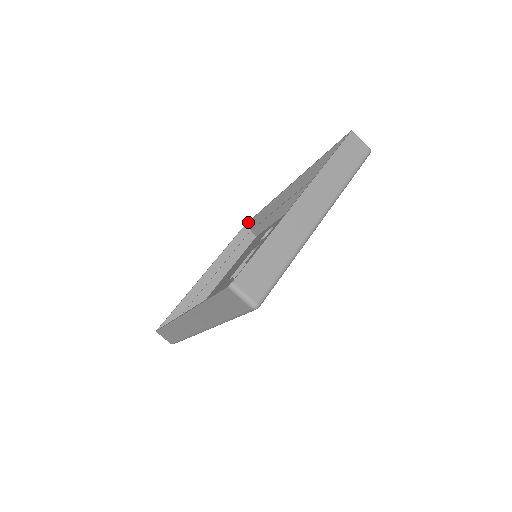
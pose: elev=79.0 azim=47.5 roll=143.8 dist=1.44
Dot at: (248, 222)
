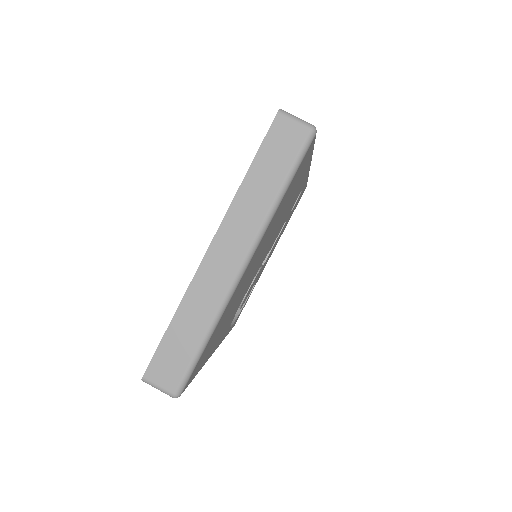
Dot at: occluded
